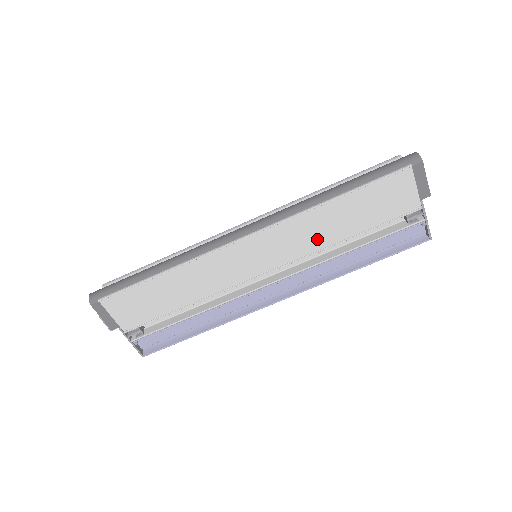
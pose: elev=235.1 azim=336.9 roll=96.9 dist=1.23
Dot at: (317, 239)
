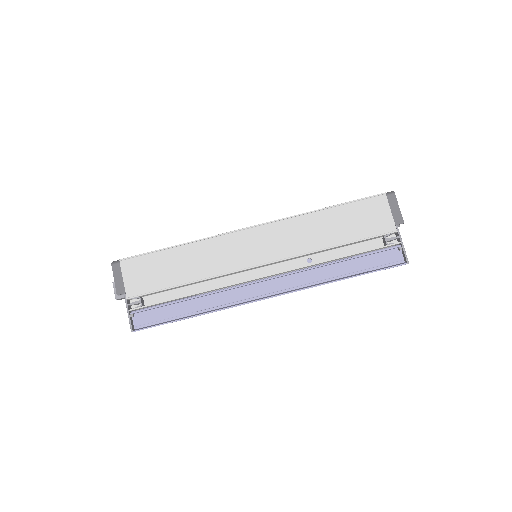
Dot at: (308, 242)
